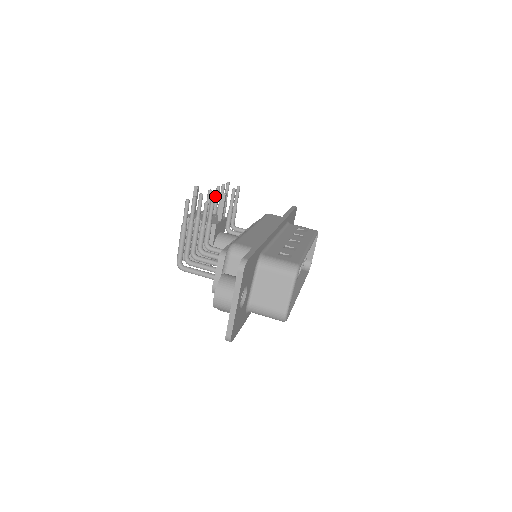
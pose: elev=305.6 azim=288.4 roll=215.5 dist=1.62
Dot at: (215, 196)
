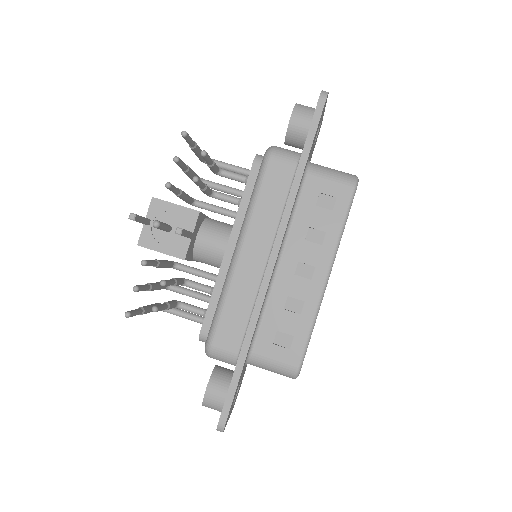
Dot at: occluded
